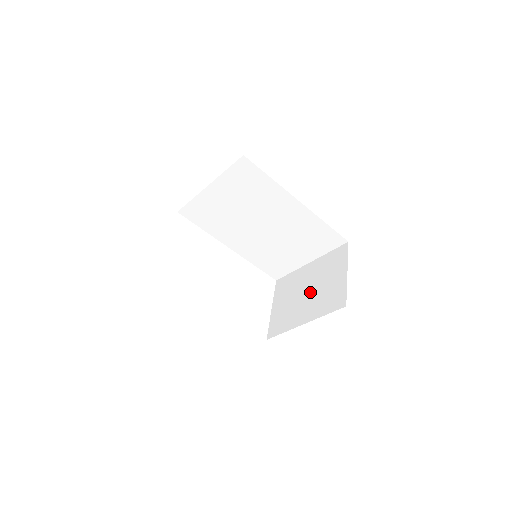
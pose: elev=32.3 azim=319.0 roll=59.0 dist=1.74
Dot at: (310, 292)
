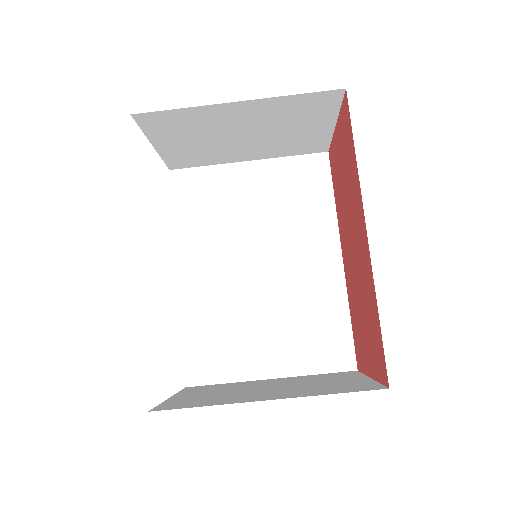
Dot at: (280, 386)
